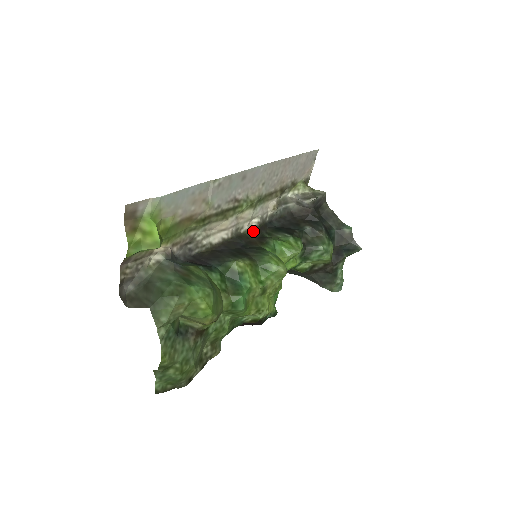
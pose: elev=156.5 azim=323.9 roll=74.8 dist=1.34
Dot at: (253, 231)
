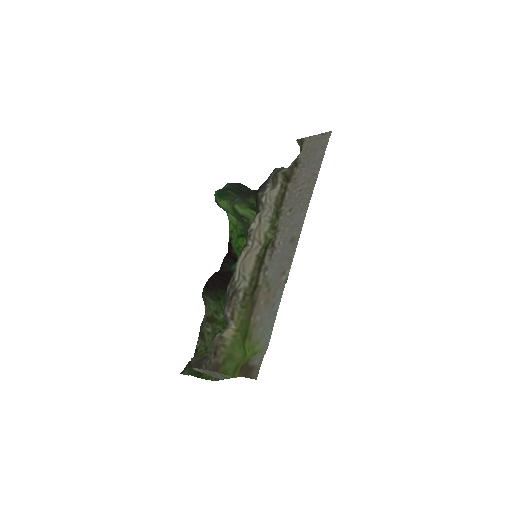
Dot at: (253, 220)
